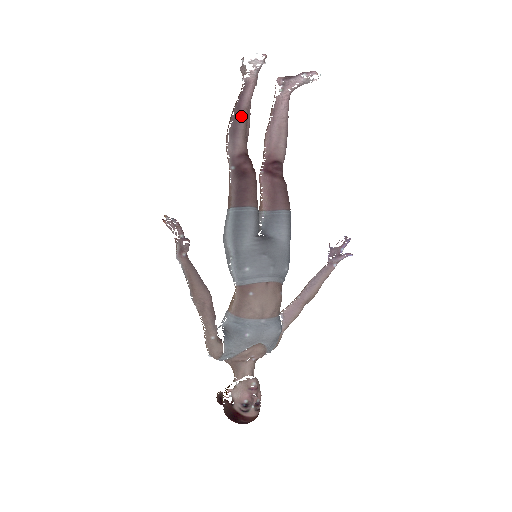
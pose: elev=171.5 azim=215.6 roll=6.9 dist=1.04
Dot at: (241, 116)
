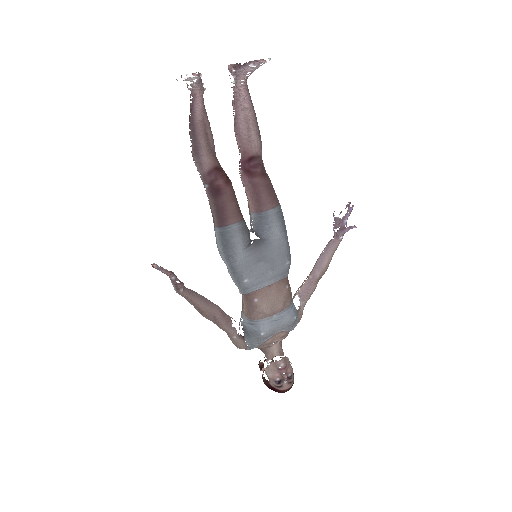
Dot at: (198, 132)
